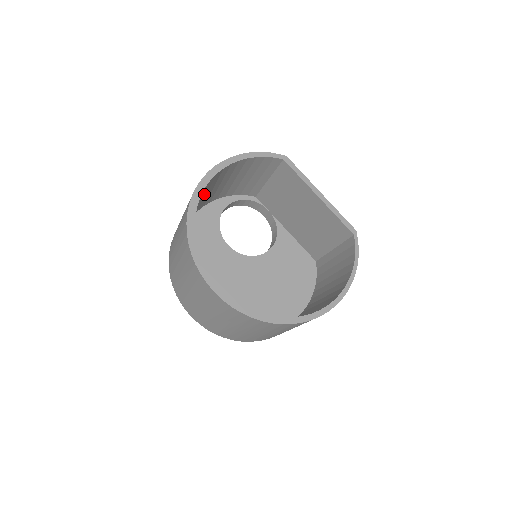
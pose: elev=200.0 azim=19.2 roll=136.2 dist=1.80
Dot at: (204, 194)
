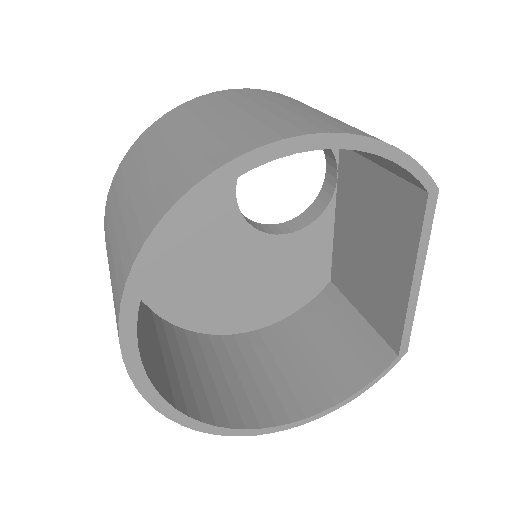
Dot at: occluded
